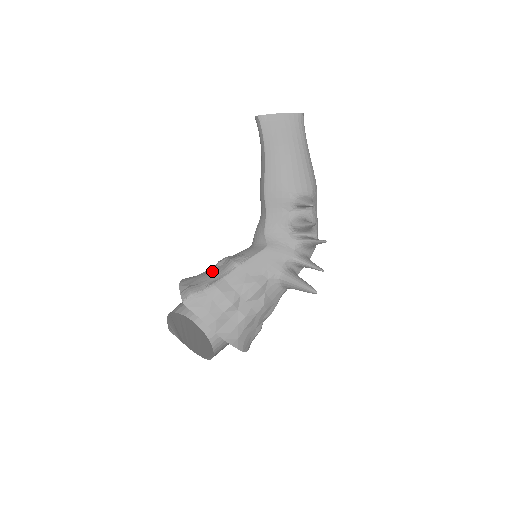
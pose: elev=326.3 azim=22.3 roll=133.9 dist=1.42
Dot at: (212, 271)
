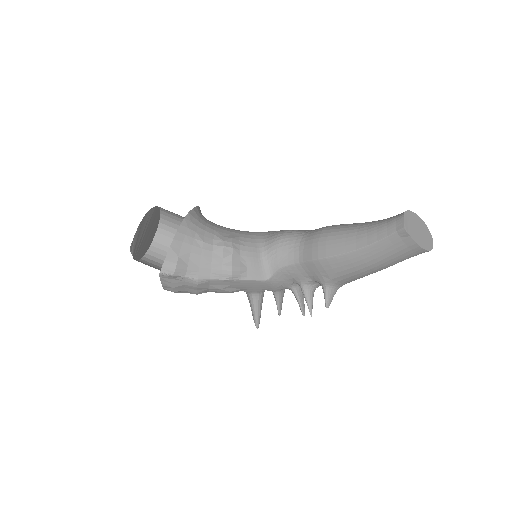
Dot at: (209, 256)
